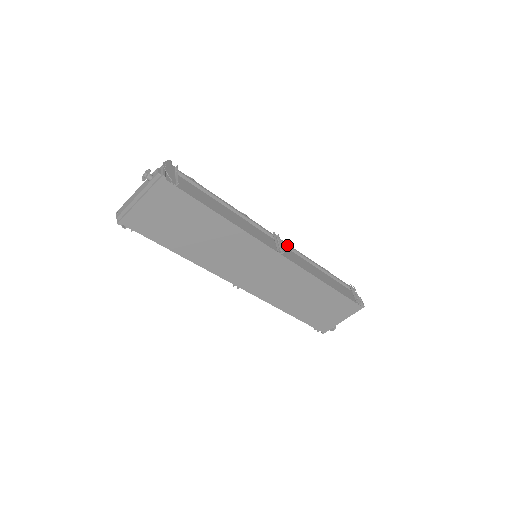
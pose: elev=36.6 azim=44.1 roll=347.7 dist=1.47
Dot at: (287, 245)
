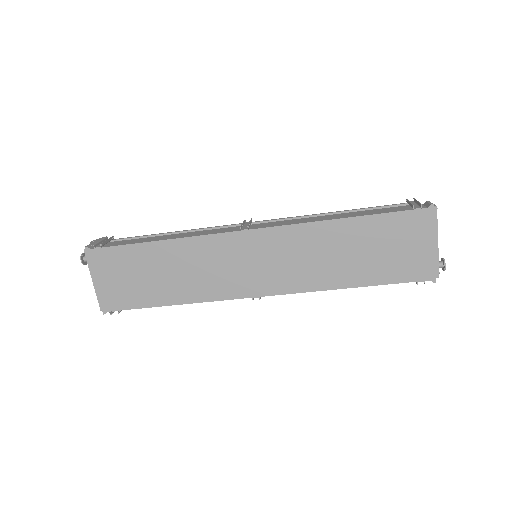
Dot at: (272, 221)
